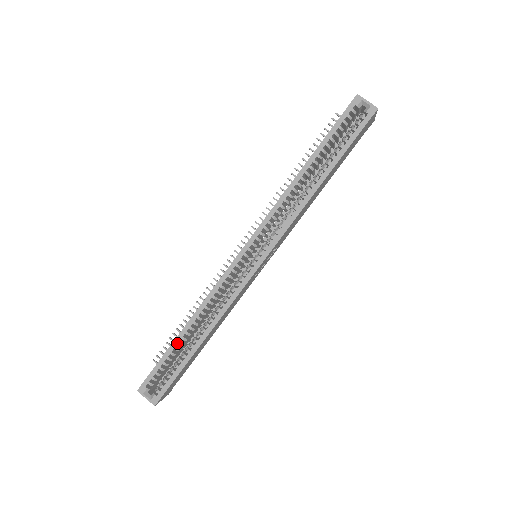
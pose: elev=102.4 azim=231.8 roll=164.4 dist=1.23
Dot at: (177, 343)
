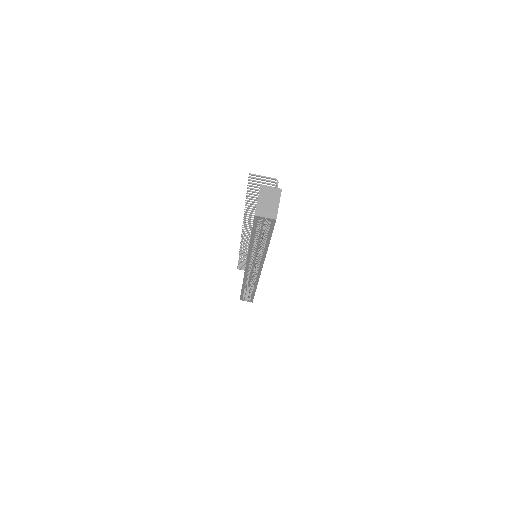
Dot at: (244, 291)
